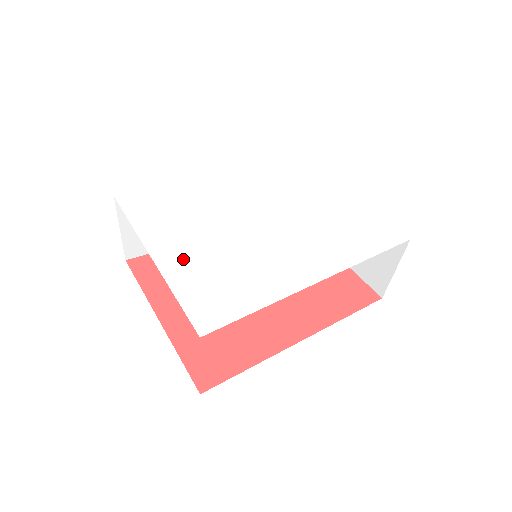
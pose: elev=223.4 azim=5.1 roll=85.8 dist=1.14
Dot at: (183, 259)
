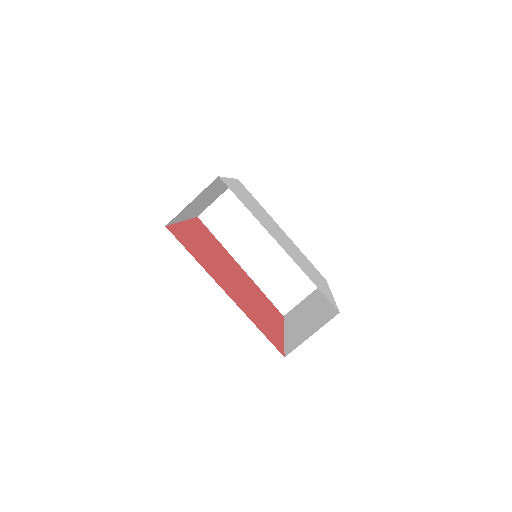
Dot at: (239, 190)
